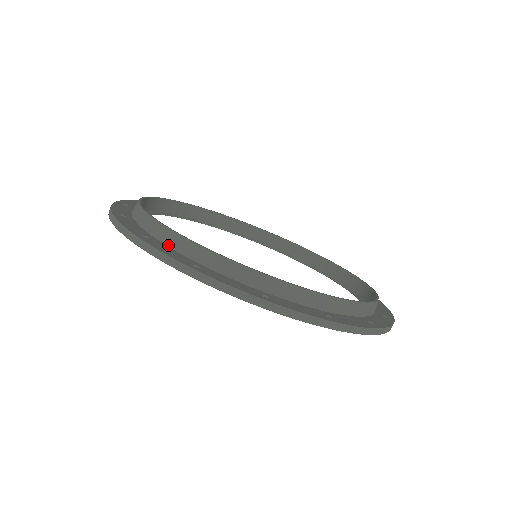
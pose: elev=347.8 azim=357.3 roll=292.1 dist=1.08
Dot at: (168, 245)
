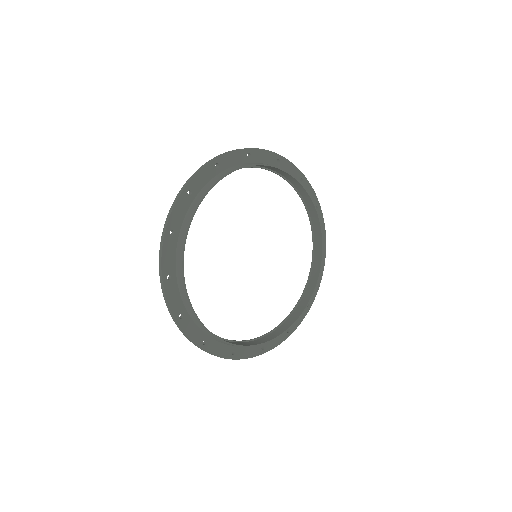
Dot at: (179, 288)
